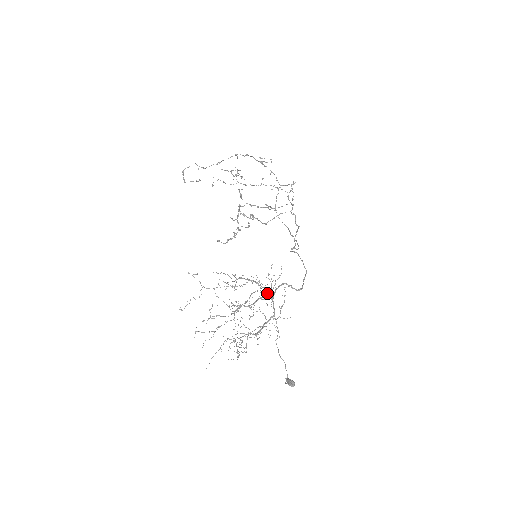
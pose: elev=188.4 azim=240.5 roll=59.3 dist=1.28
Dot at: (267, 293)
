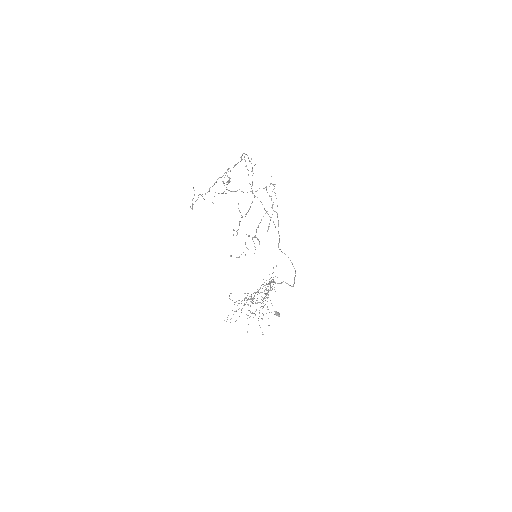
Dot at: (270, 286)
